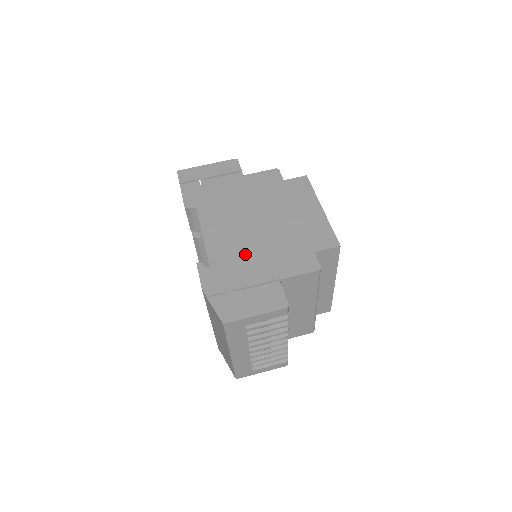
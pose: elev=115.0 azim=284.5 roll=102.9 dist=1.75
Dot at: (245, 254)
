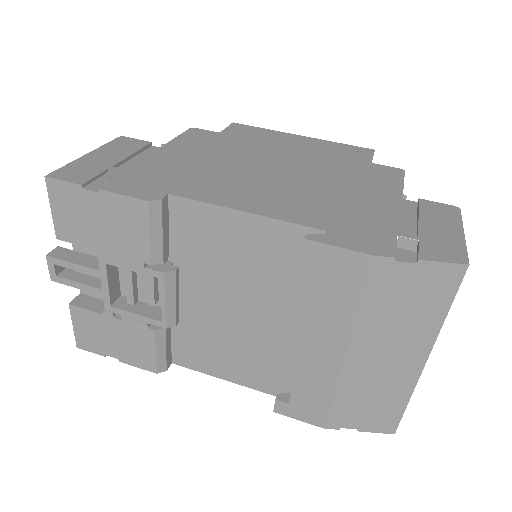
Dot at: (329, 197)
